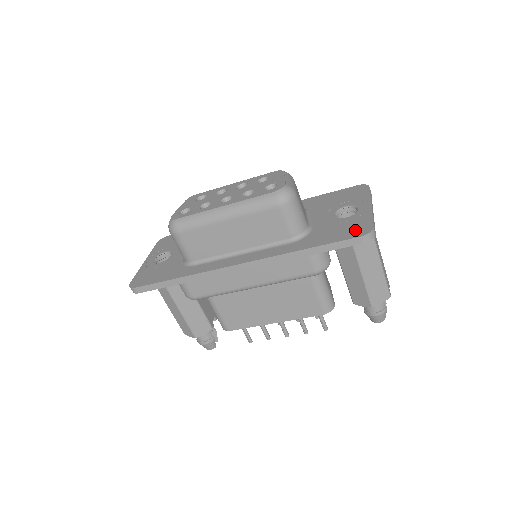
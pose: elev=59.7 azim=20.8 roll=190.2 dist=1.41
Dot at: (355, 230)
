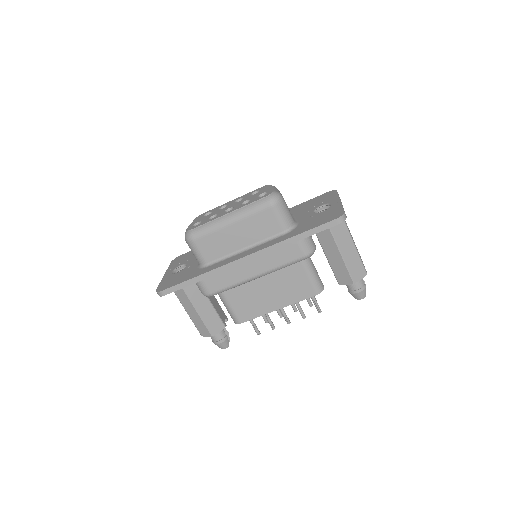
Dot at: (331, 216)
